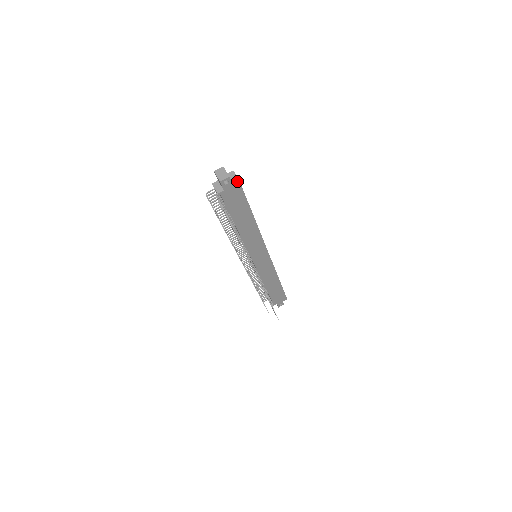
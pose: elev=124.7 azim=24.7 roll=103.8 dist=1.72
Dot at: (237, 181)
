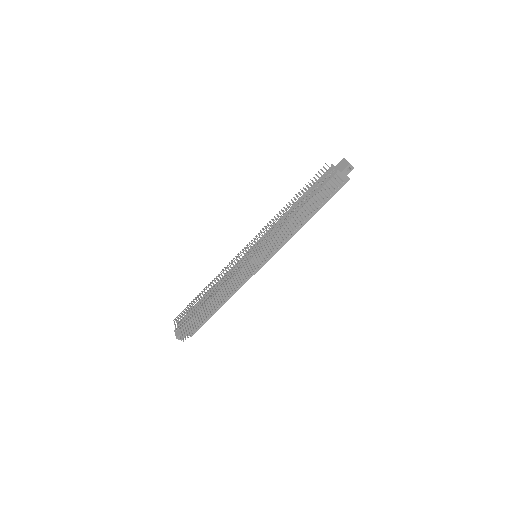
Dot at: occluded
